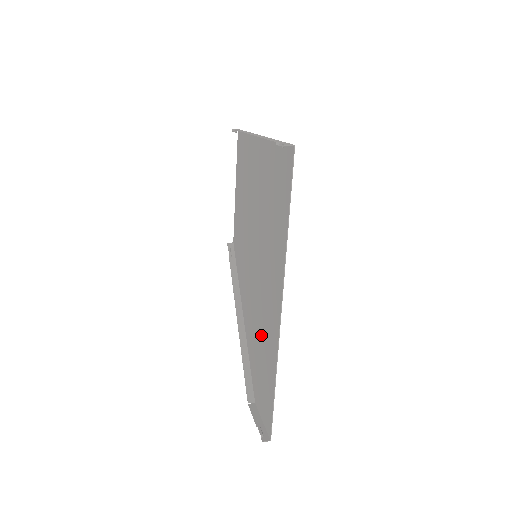
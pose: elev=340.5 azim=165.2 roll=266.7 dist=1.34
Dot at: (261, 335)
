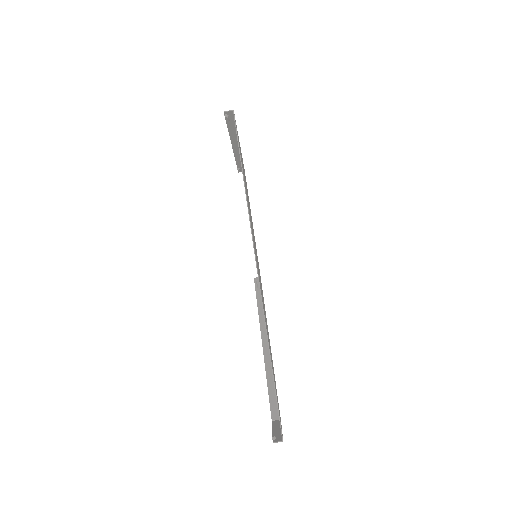
Dot at: occluded
